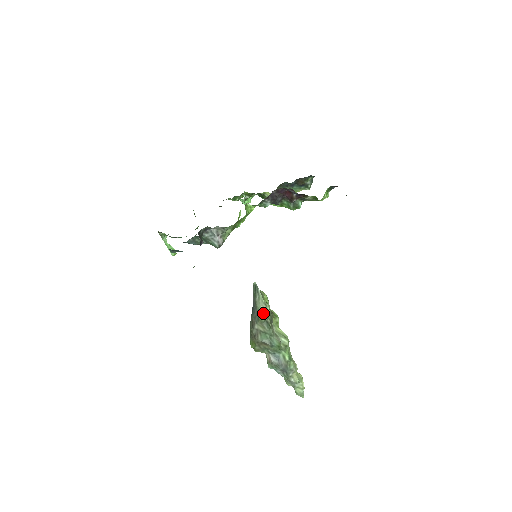
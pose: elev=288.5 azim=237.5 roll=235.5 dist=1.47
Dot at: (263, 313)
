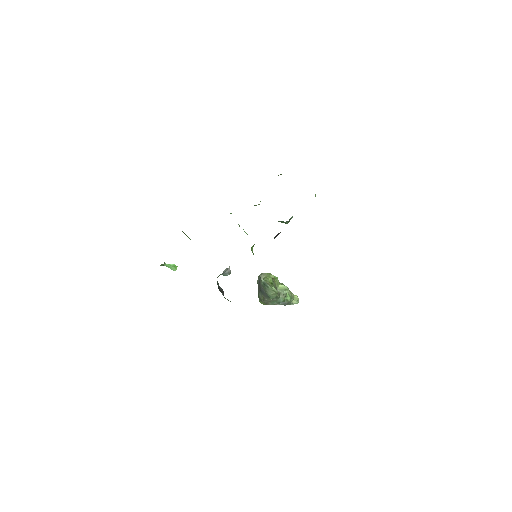
Dot at: (273, 296)
